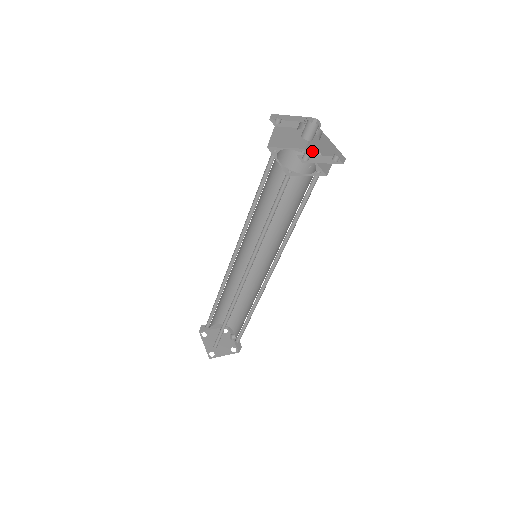
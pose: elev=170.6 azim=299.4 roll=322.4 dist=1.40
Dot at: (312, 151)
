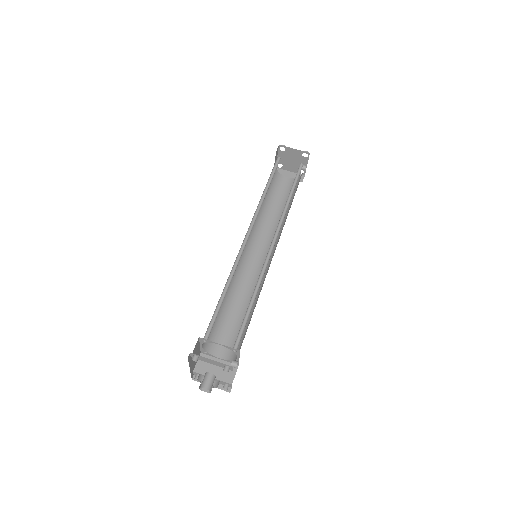
Dot at: occluded
